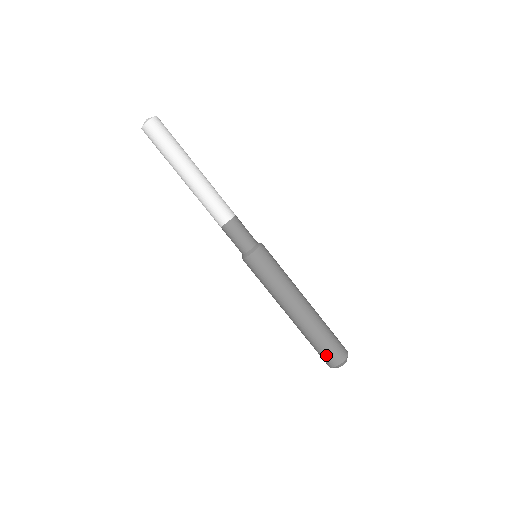
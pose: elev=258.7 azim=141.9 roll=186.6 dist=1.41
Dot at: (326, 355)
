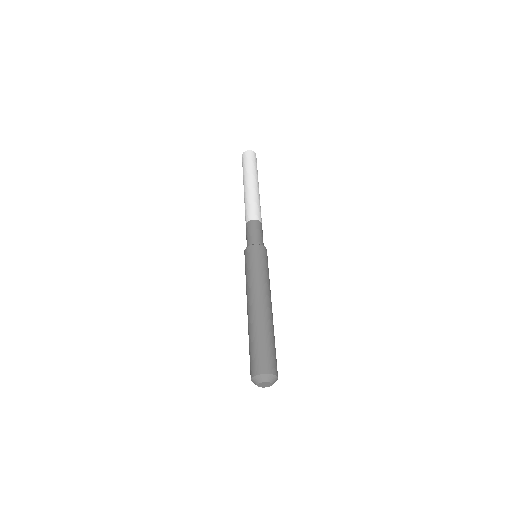
Dot at: (267, 357)
